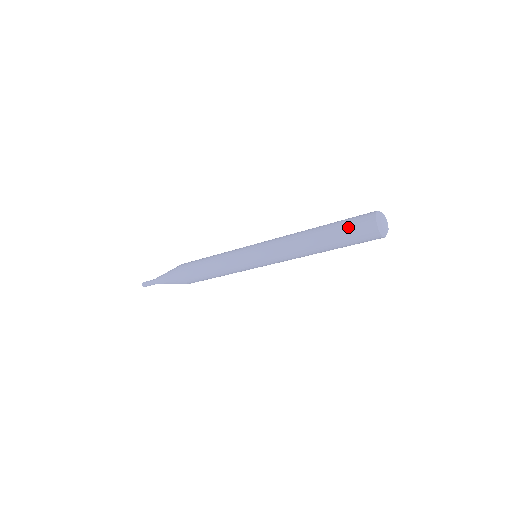
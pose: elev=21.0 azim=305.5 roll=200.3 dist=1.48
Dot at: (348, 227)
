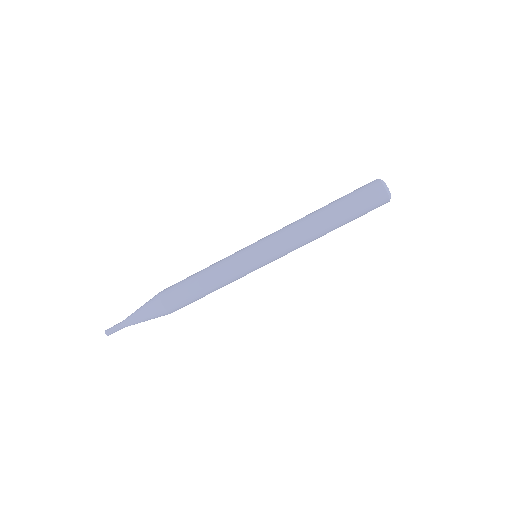
Dot at: (356, 195)
